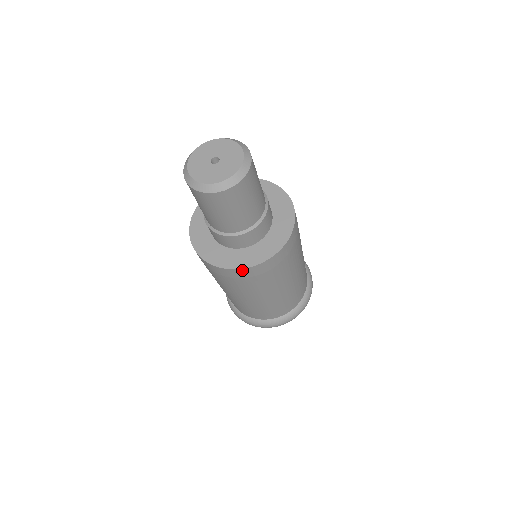
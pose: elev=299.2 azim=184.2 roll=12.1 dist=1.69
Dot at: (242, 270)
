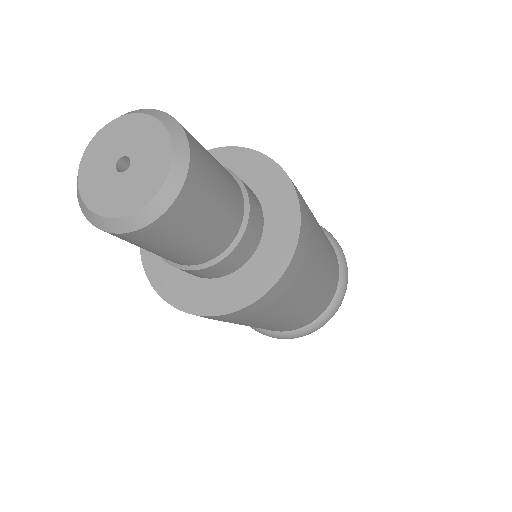
Dot at: (293, 260)
